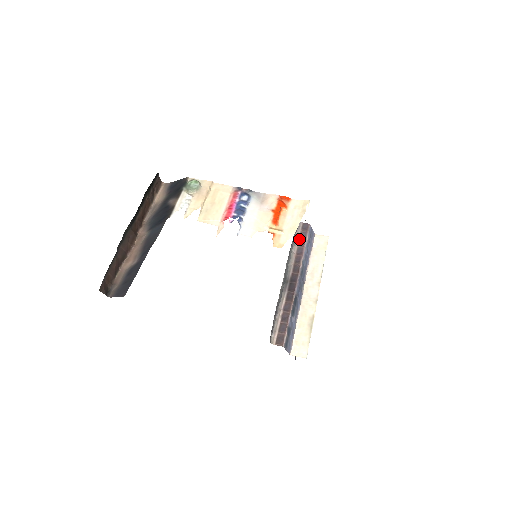
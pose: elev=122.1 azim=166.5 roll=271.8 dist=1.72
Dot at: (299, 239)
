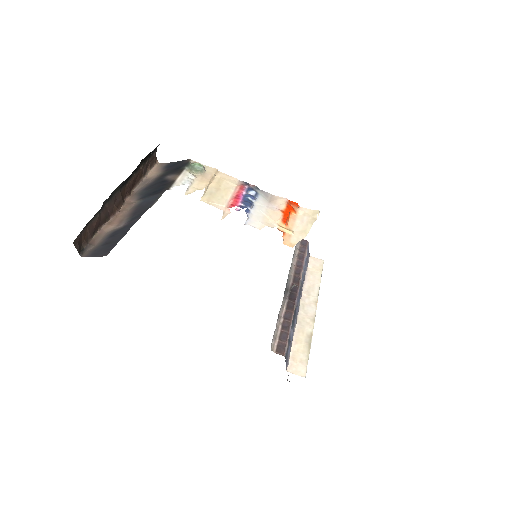
Dot at: (298, 253)
